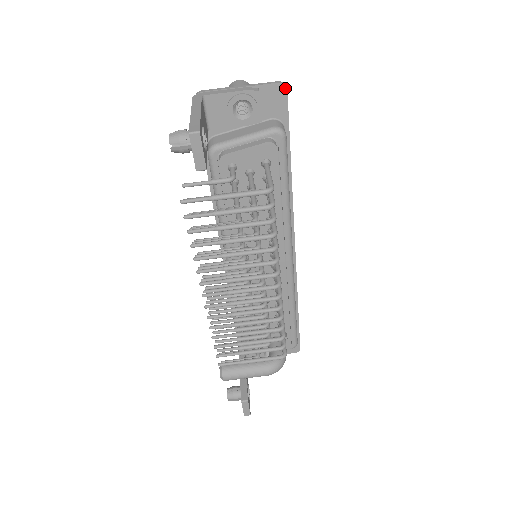
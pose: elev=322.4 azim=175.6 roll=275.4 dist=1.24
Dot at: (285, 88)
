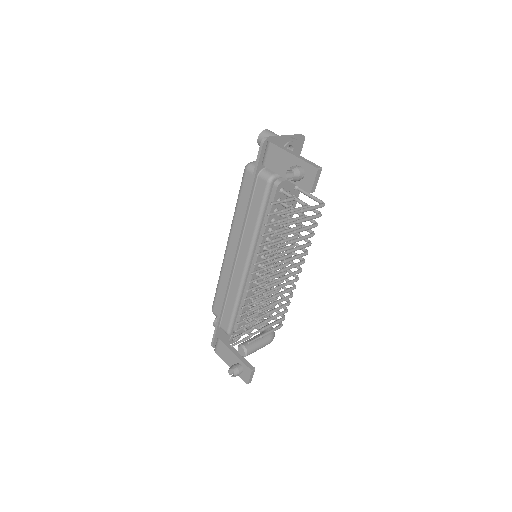
Dot at: (304, 139)
